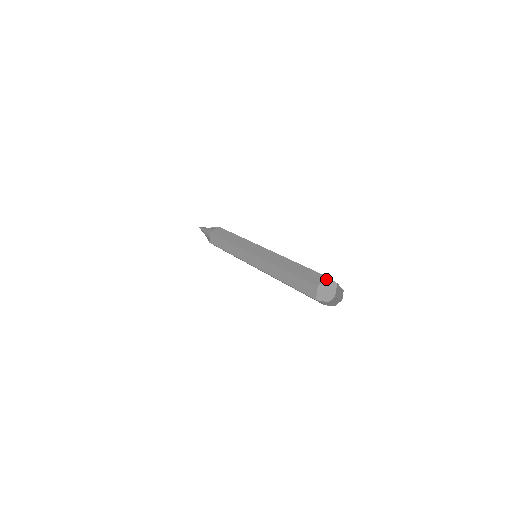
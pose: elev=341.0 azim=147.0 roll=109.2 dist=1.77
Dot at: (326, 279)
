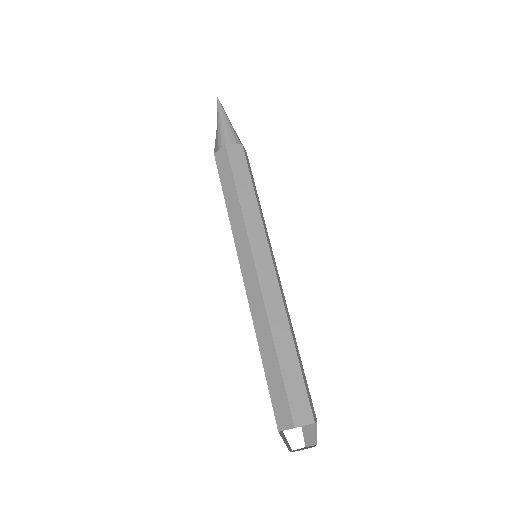
Dot at: (291, 428)
